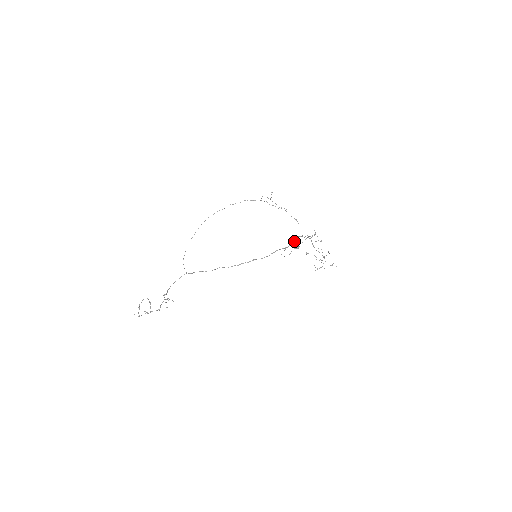
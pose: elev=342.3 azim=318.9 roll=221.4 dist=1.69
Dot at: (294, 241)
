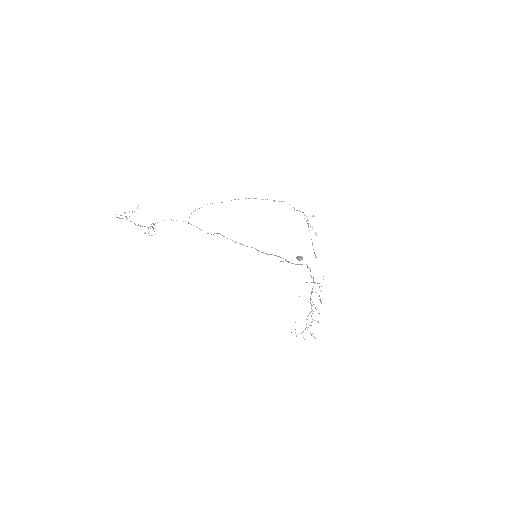
Dot at: (300, 264)
